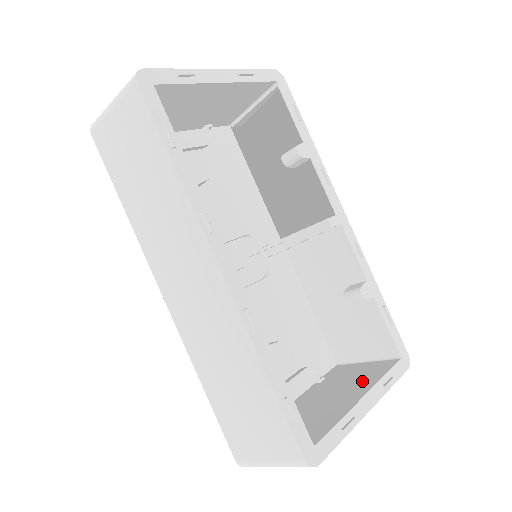
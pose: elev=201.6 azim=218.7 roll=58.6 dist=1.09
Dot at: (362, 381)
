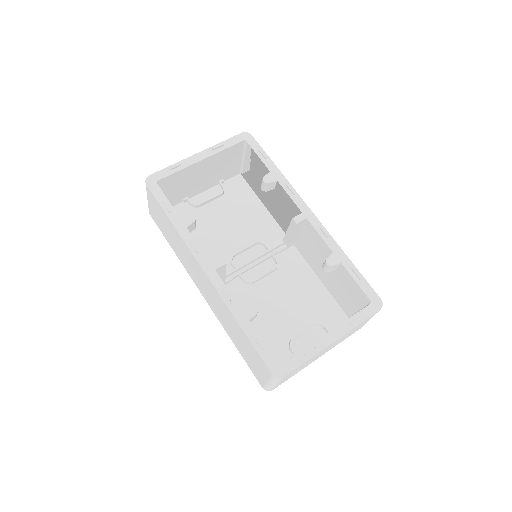
Dot at: occluded
